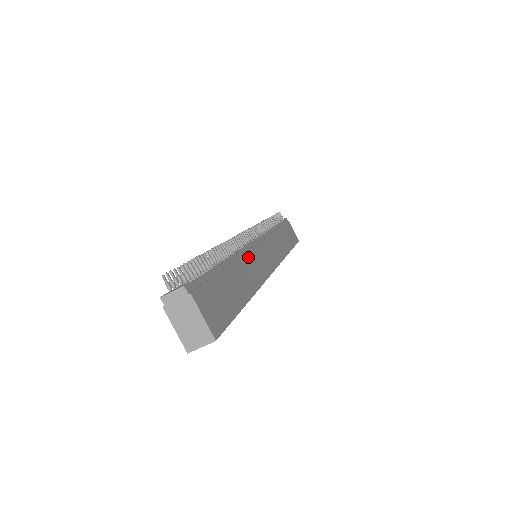
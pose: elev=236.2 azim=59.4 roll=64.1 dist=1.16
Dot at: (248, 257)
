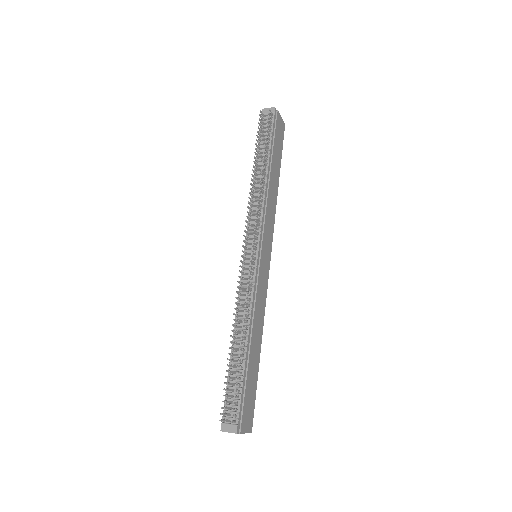
Dot at: (257, 304)
